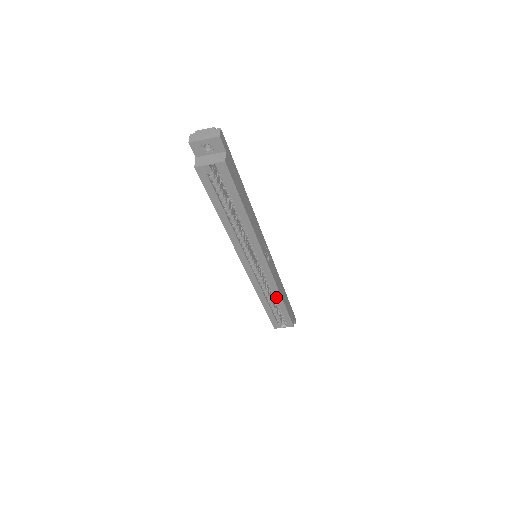
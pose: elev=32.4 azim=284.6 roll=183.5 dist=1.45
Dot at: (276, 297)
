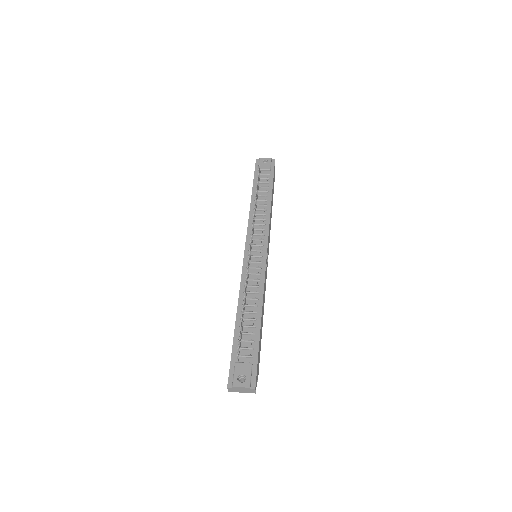
Dot at: occluded
